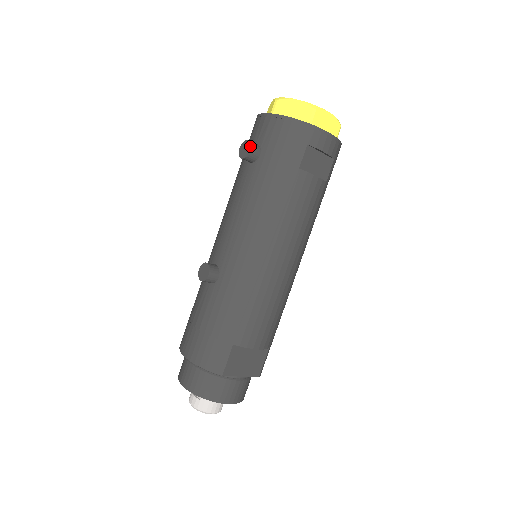
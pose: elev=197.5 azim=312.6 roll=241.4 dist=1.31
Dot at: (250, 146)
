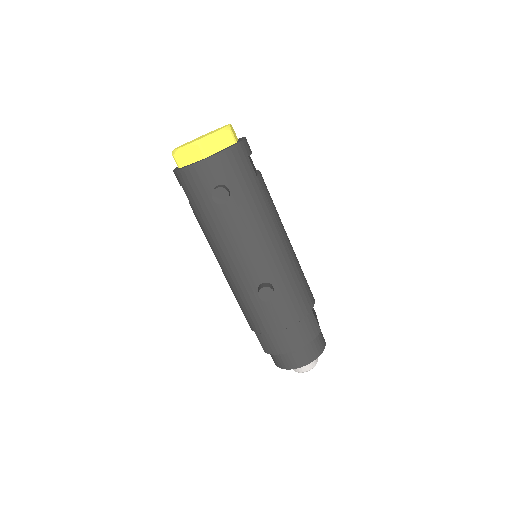
Dot at: (225, 190)
